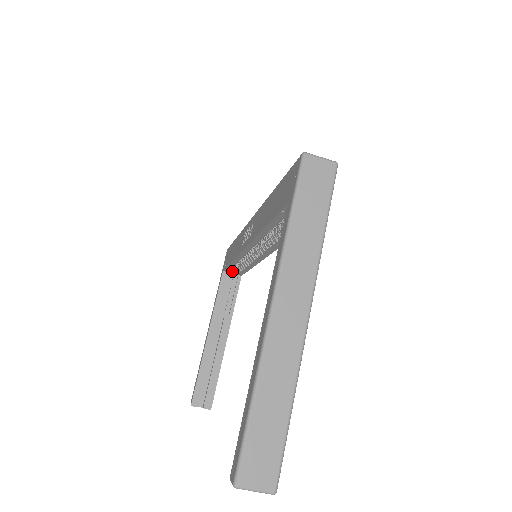
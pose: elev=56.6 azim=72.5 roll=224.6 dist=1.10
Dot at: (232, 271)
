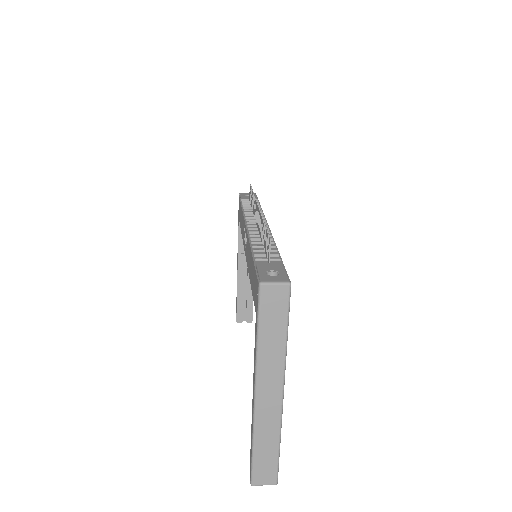
Dot at: occluded
